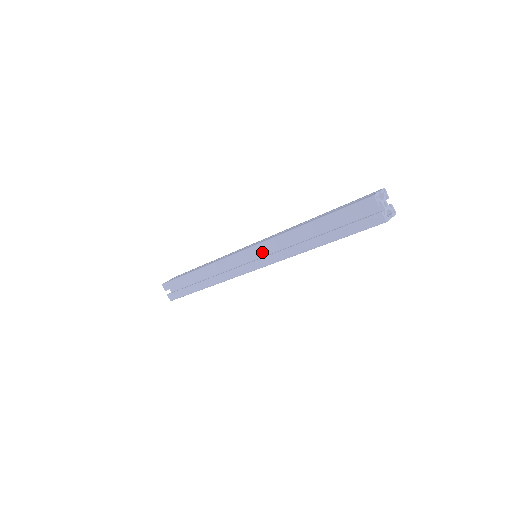
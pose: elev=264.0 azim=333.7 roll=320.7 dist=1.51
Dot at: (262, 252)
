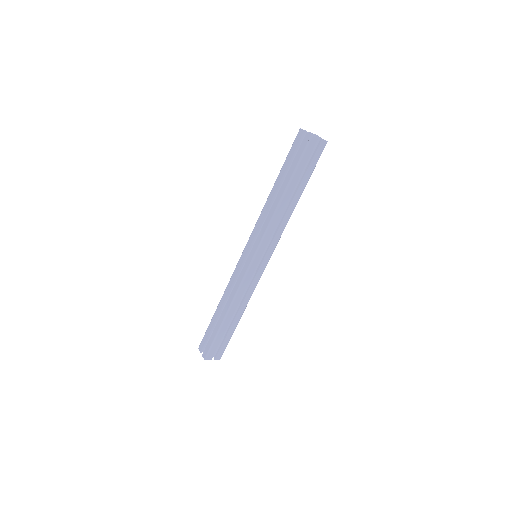
Dot at: occluded
